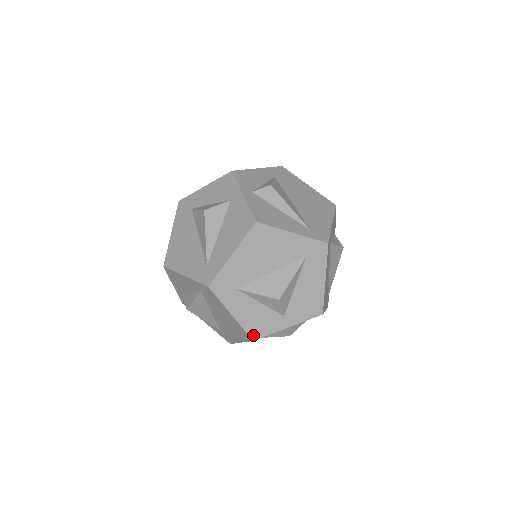
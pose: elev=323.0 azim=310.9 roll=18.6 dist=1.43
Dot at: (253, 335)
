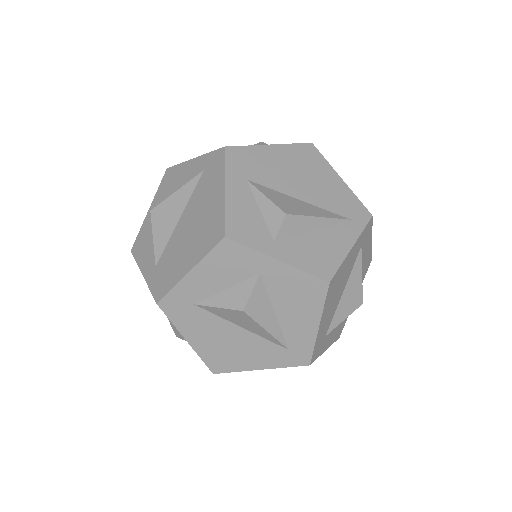
Dot at: (339, 336)
